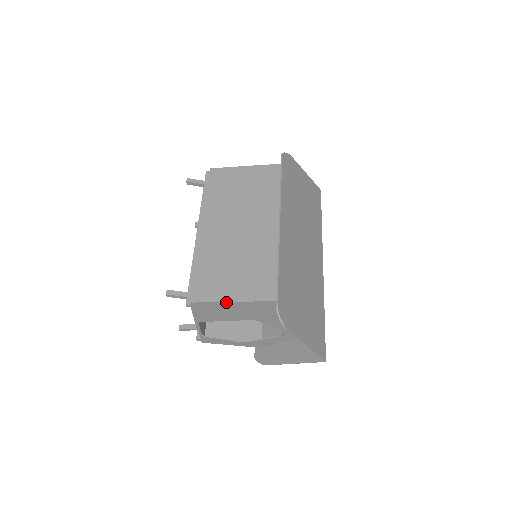
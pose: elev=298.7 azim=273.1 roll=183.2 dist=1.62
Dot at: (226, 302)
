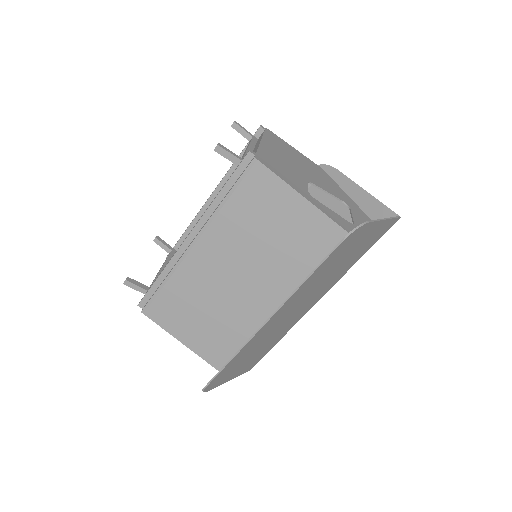
Dot at: (173, 335)
